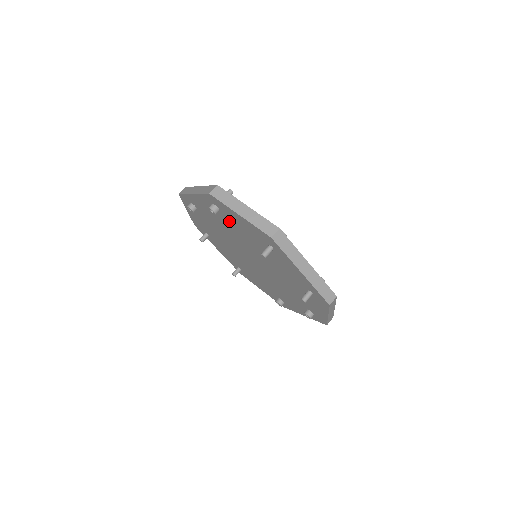
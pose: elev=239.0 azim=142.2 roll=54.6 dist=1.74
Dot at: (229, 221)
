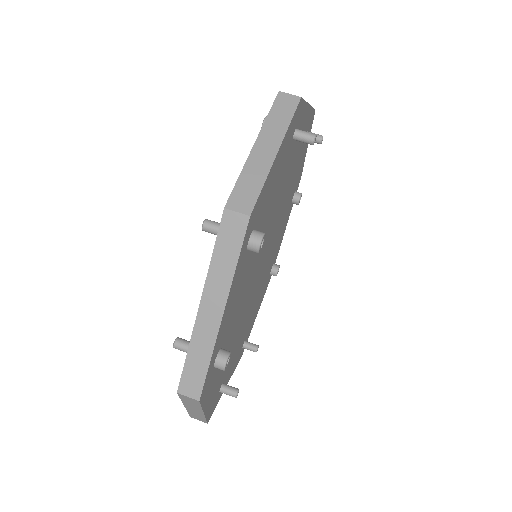
Dot at: occluded
